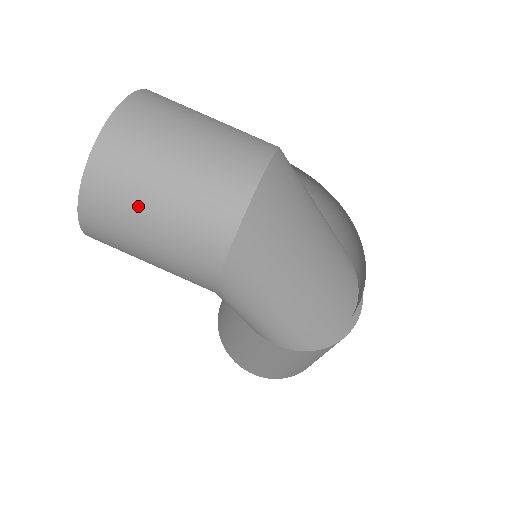
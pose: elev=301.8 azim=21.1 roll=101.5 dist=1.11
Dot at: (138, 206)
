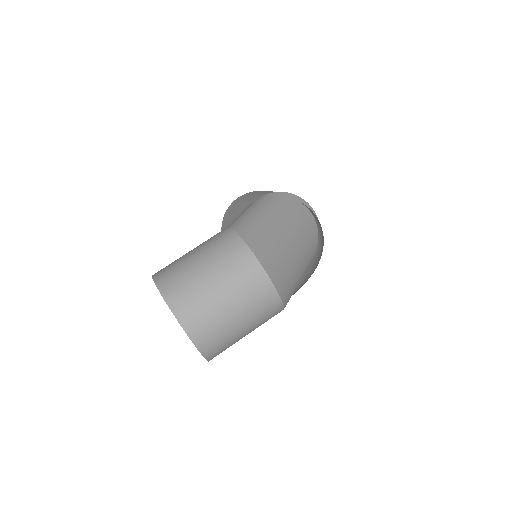
Dot at: (237, 340)
